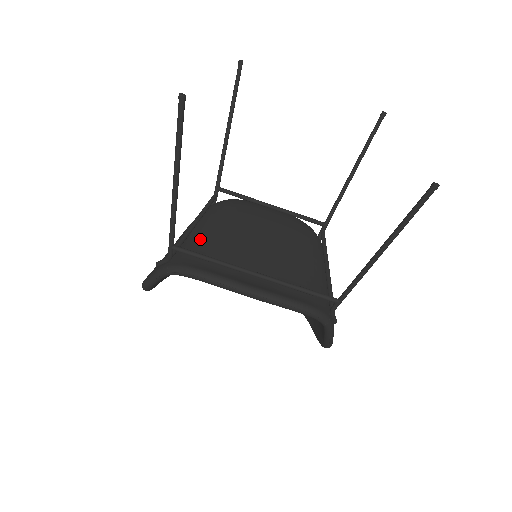
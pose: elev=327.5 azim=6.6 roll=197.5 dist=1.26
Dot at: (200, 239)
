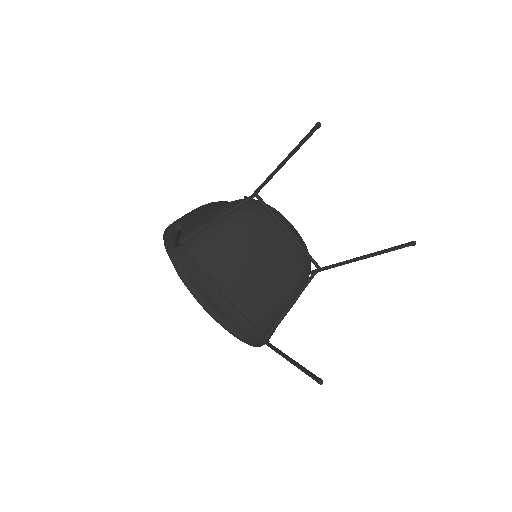
Dot at: (206, 242)
